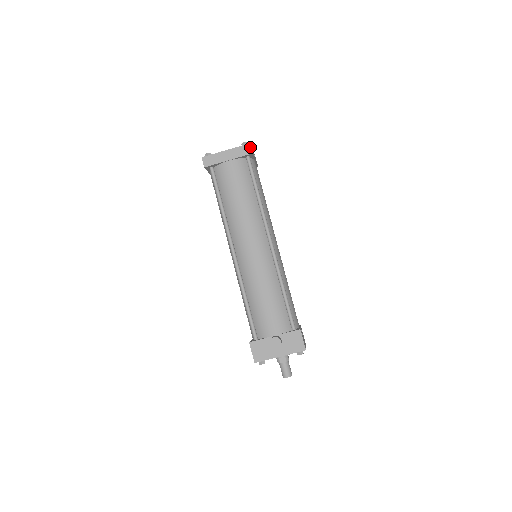
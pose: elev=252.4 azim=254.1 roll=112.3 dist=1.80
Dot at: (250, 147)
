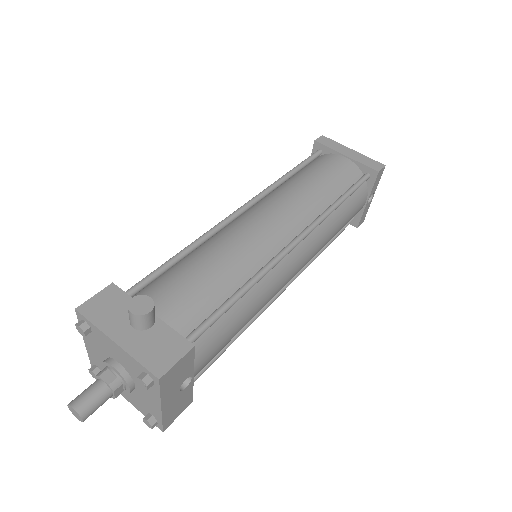
Dot at: (382, 167)
